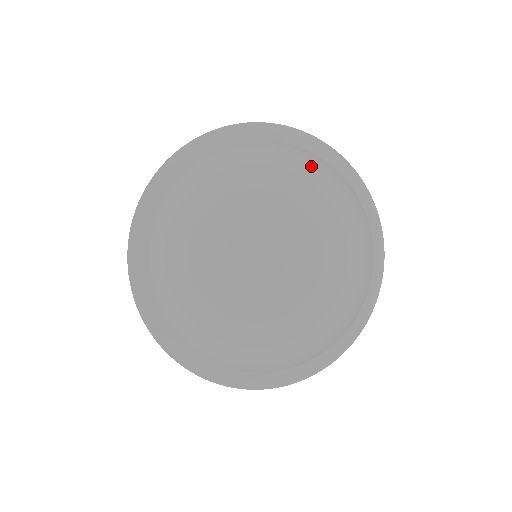
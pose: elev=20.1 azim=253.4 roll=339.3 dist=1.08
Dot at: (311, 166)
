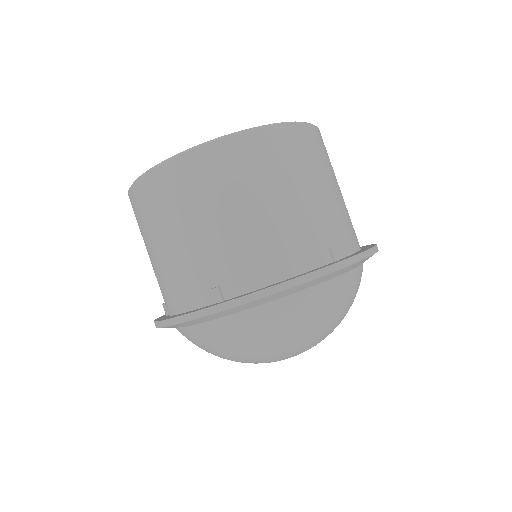
Dot at: (344, 311)
